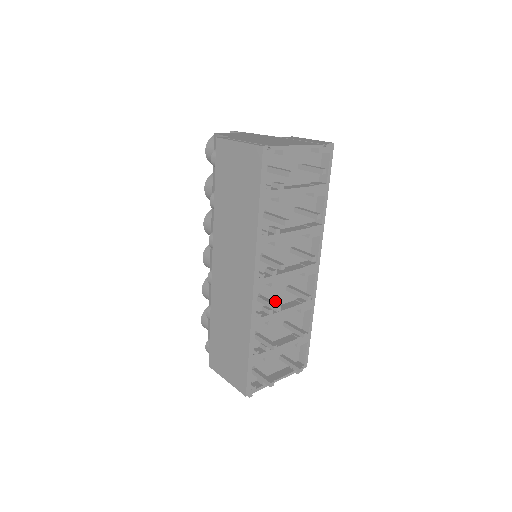
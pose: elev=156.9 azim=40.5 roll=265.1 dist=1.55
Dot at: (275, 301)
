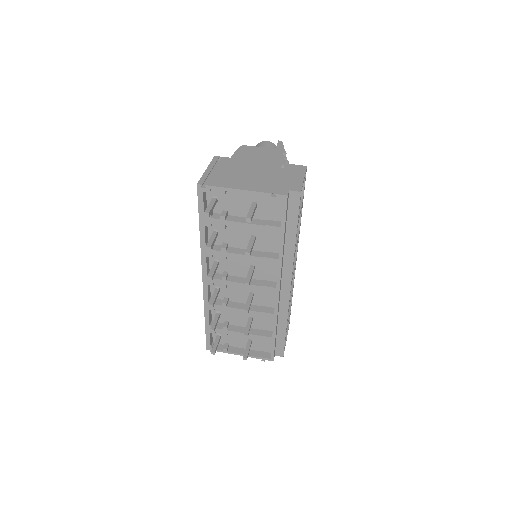
Dot at: (238, 298)
